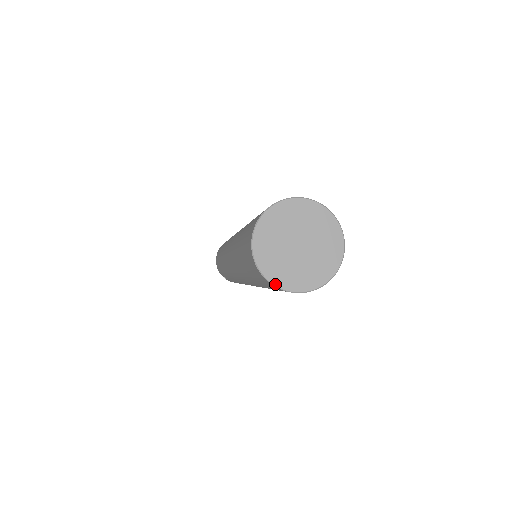
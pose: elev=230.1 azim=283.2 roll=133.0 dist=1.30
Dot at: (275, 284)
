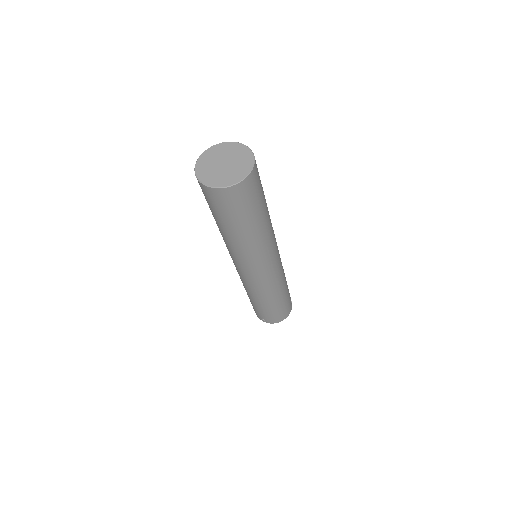
Dot at: (213, 186)
